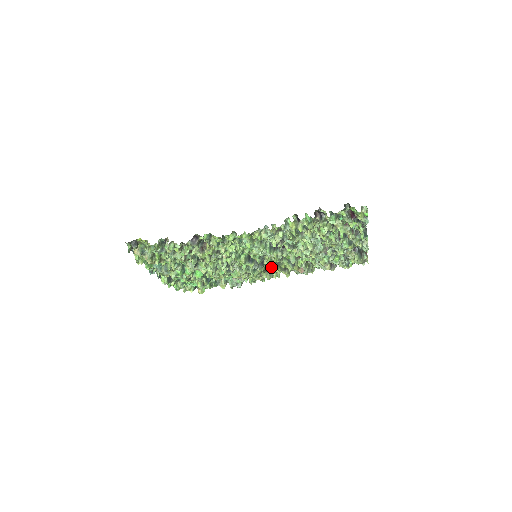
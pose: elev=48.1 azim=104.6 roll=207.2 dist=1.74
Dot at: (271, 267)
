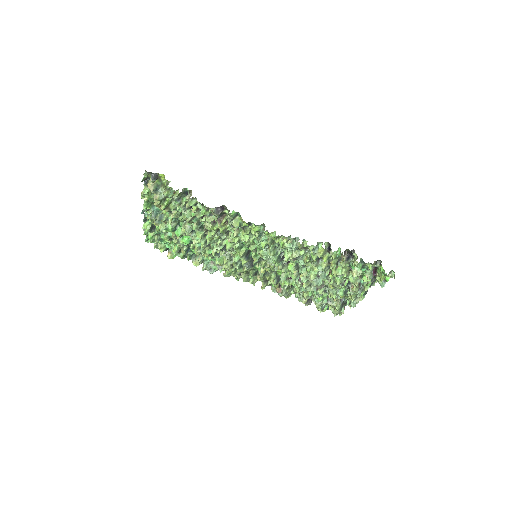
Dot at: (255, 272)
